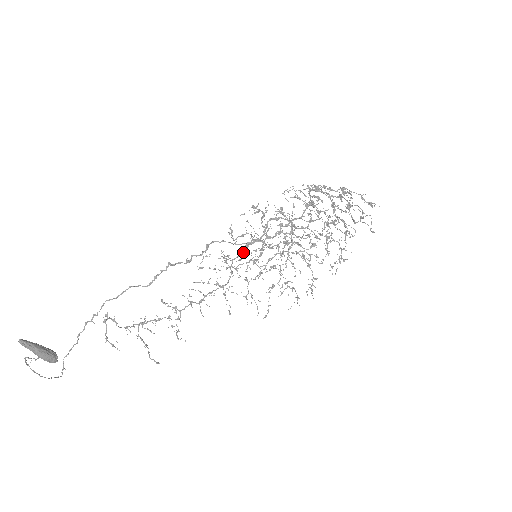
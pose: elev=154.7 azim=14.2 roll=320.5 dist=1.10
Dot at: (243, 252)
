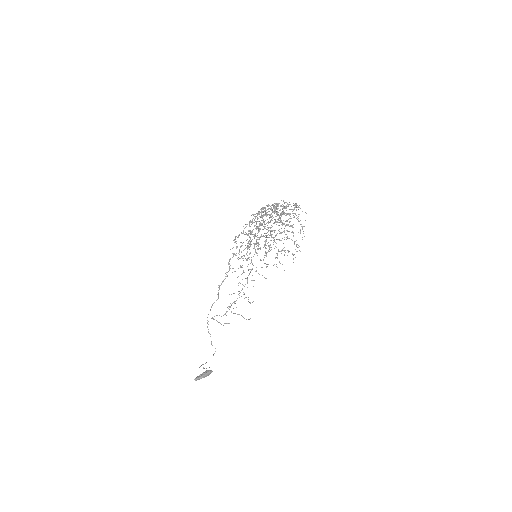
Dot at: occluded
